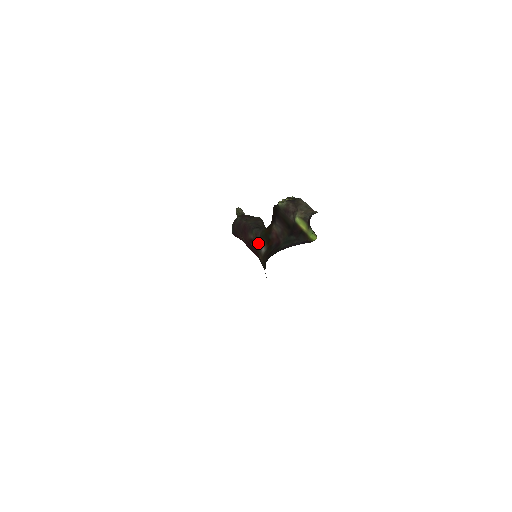
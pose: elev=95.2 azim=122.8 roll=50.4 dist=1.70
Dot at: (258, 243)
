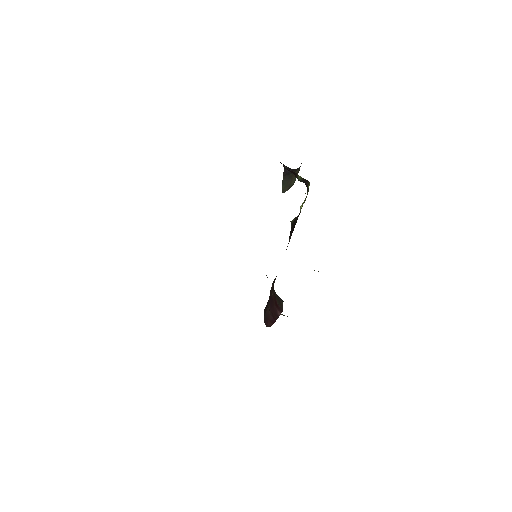
Dot at: occluded
